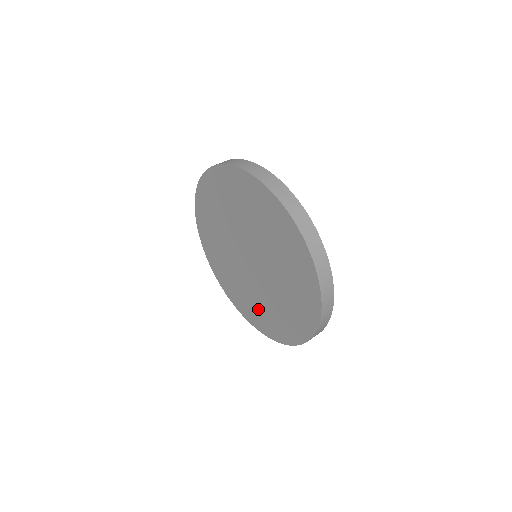
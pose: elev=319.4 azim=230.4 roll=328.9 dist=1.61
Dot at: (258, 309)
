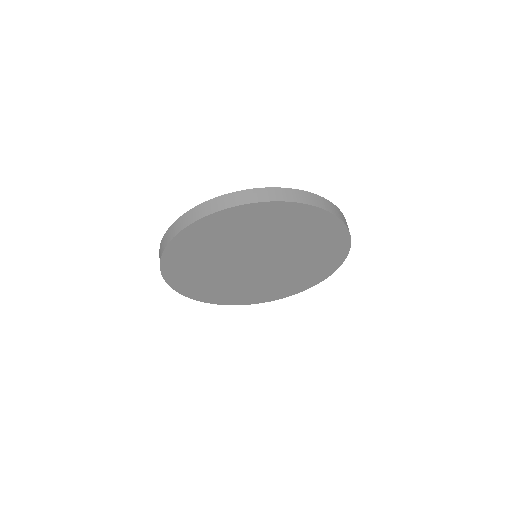
Dot at: (217, 288)
